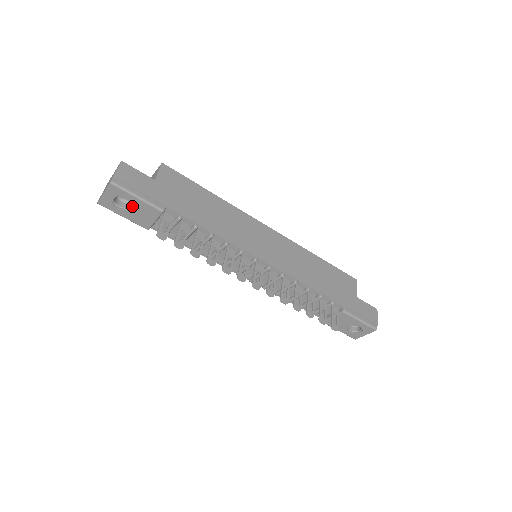
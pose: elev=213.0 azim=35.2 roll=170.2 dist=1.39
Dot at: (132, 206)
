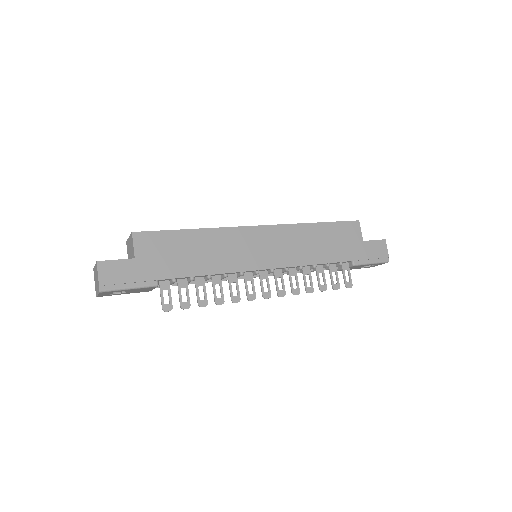
Dot at: (128, 291)
